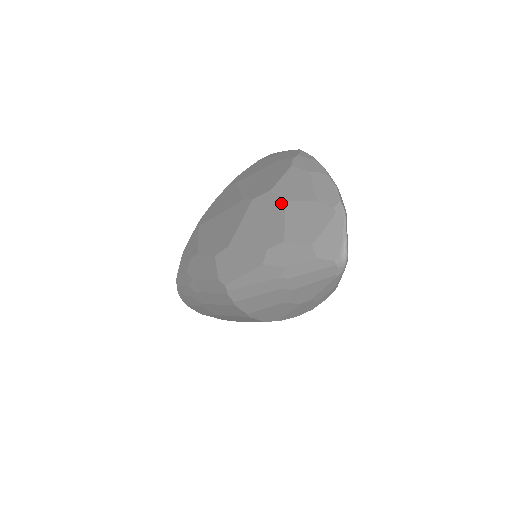
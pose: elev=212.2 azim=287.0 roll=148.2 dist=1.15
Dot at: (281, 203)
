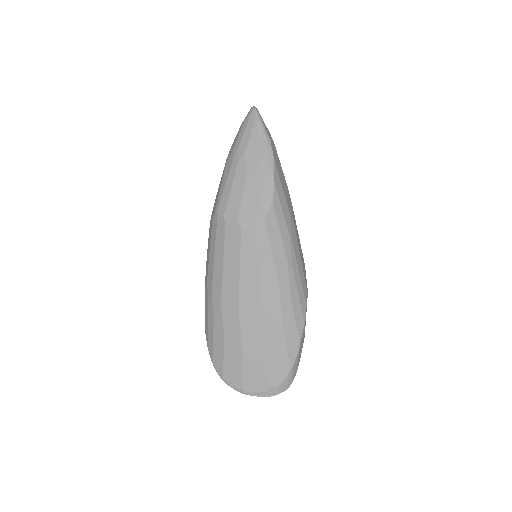
Dot at: occluded
